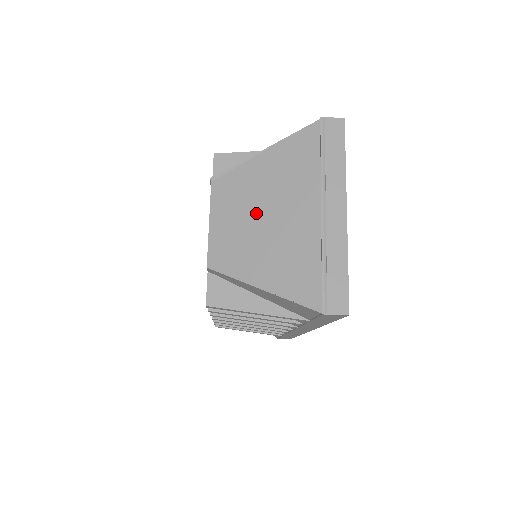
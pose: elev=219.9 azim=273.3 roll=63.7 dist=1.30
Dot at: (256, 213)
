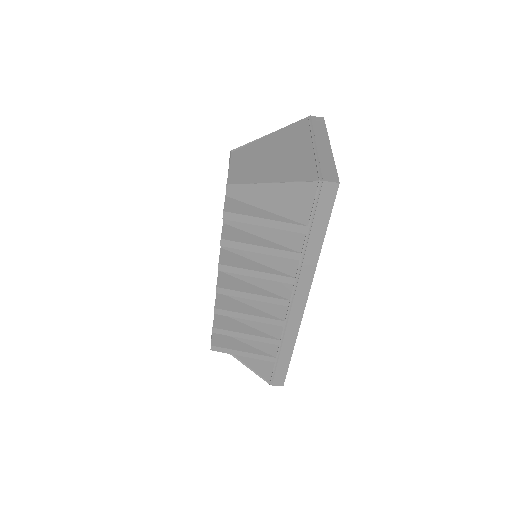
Dot at: (265, 156)
